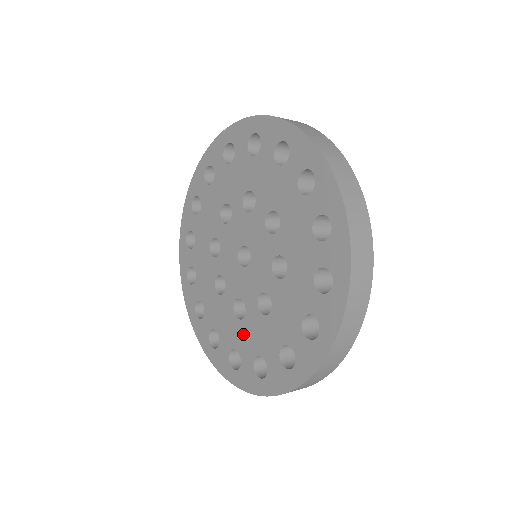
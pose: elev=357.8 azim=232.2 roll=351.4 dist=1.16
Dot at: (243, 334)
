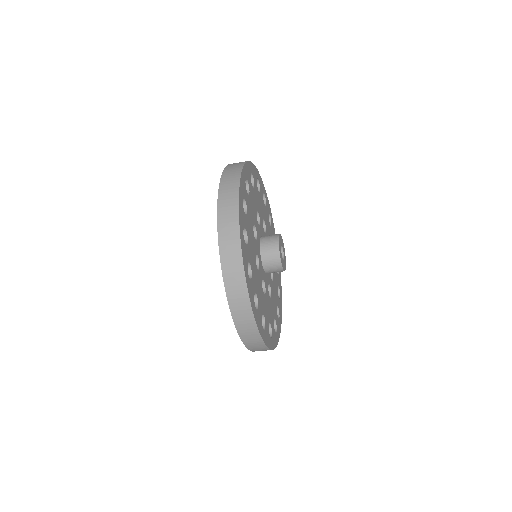
Dot at: occluded
